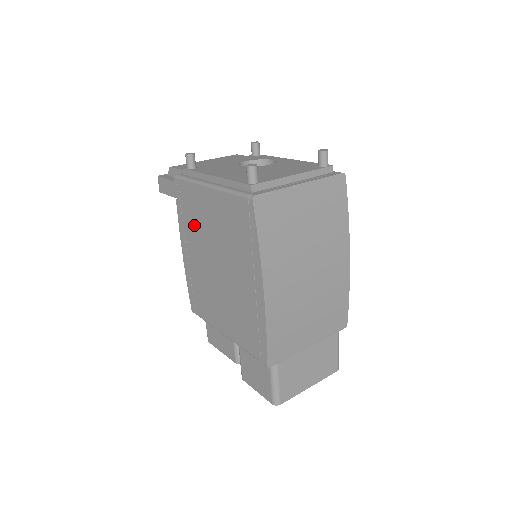
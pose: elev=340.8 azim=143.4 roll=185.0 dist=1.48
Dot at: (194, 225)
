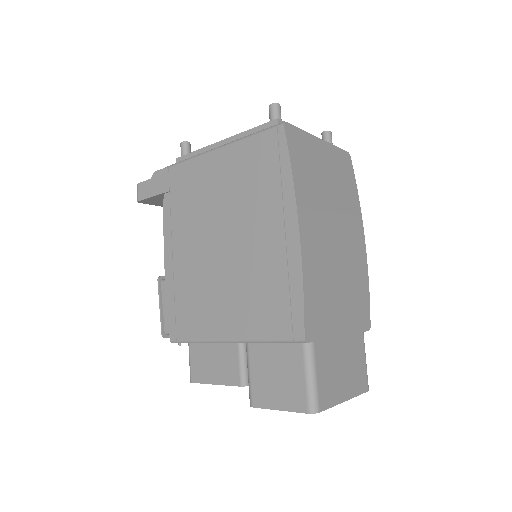
Dot at: (189, 209)
